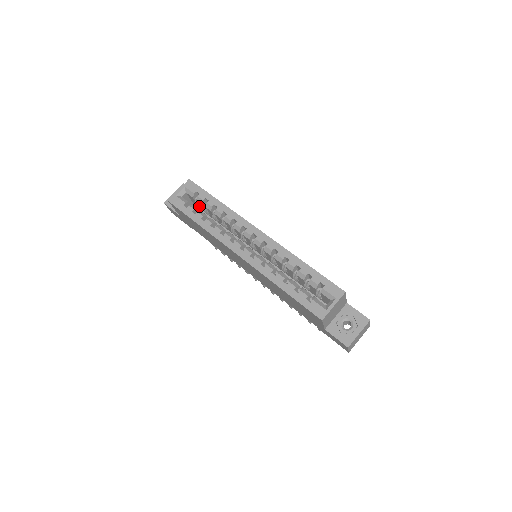
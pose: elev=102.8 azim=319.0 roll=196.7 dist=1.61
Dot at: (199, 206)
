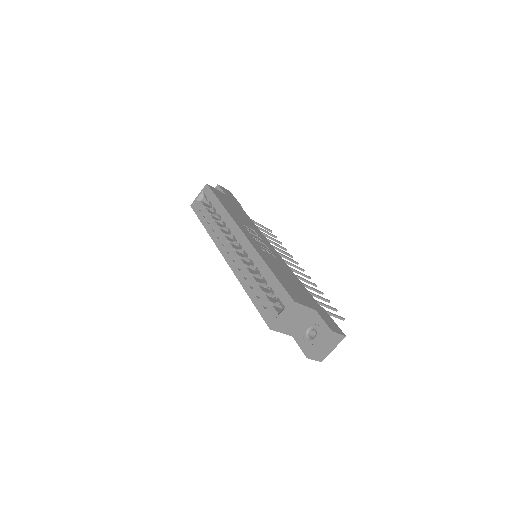
Dot at: occluded
